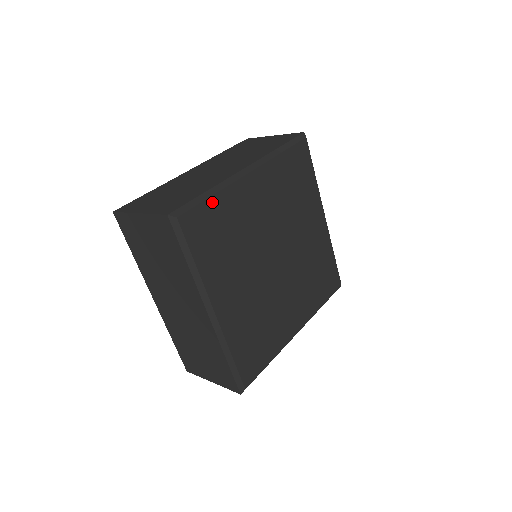
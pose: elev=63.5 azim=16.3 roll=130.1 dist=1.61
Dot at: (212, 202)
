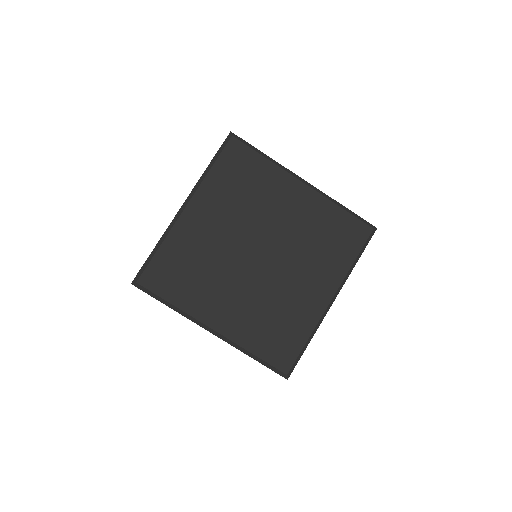
Dot at: (260, 159)
